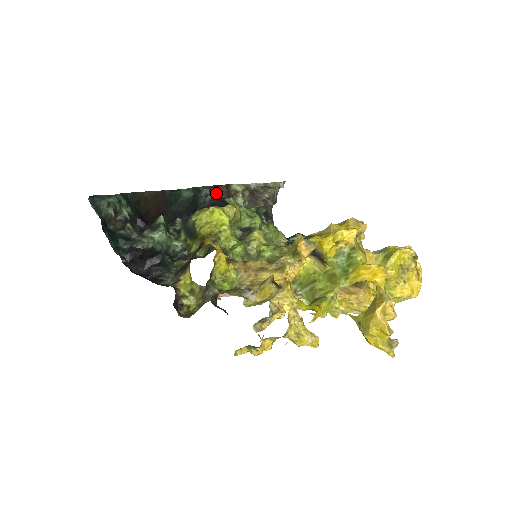
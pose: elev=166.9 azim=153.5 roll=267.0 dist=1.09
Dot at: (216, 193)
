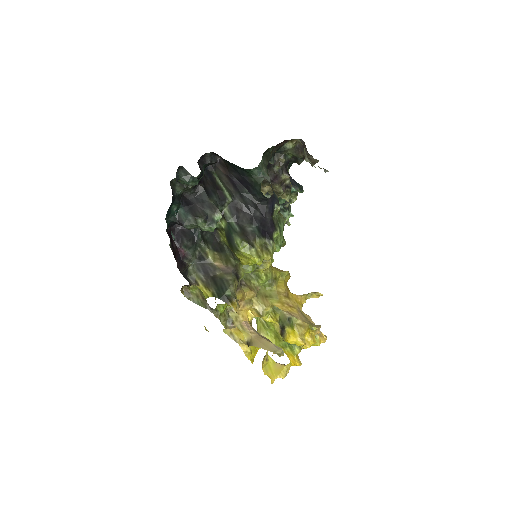
Dot at: (278, 144)
